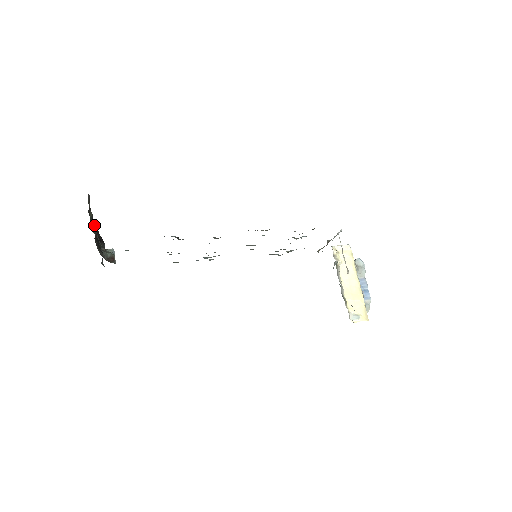
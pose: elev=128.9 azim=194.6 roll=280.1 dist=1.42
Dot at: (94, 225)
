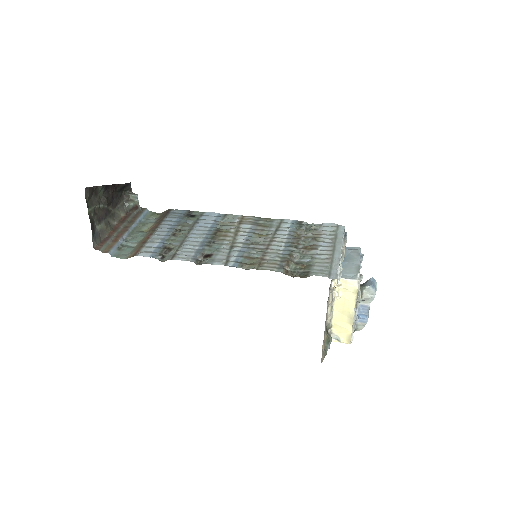
Dot at: (109, 186)
